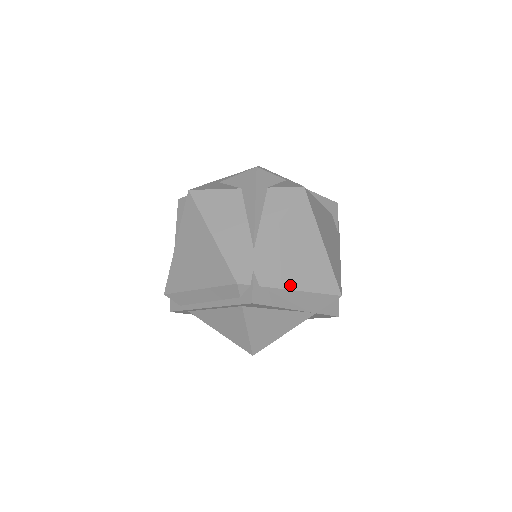
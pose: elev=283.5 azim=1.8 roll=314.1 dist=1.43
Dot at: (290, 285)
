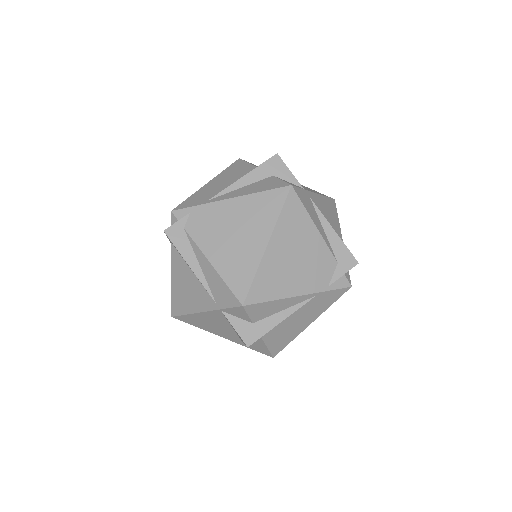
Dot at: (207, 250)
